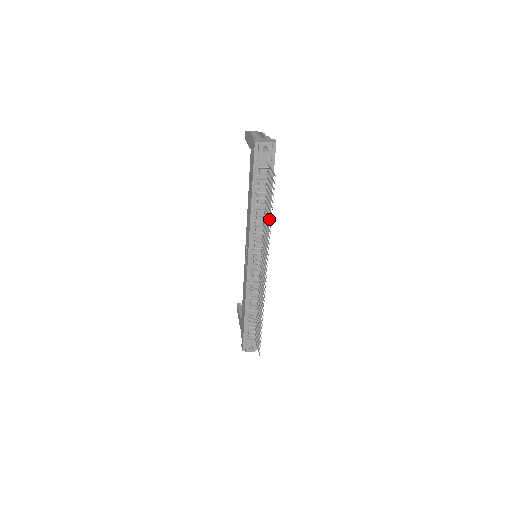
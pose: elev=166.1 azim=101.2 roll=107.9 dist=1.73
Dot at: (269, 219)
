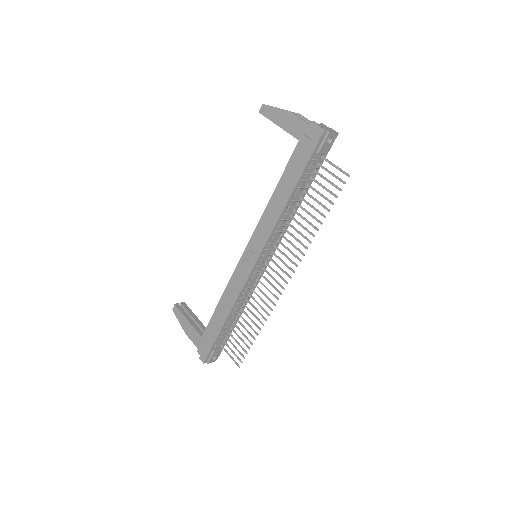
Dot at: occluded
